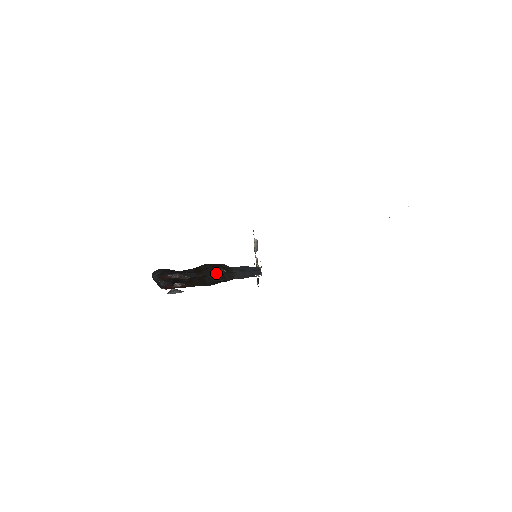
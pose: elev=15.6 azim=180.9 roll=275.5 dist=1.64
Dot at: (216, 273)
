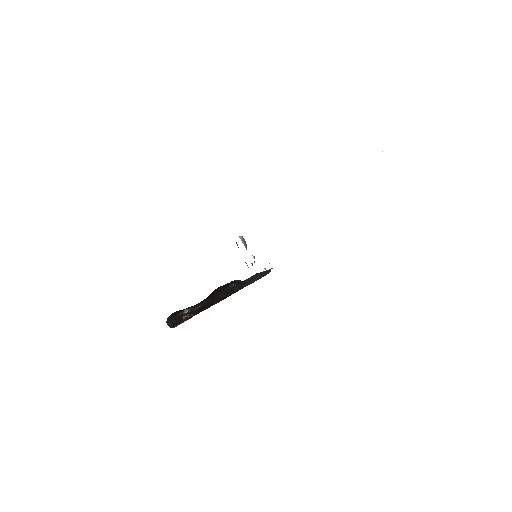
Dot at: (225, 290)
